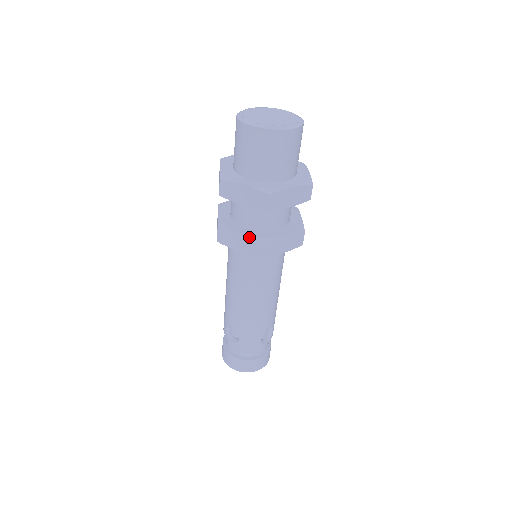
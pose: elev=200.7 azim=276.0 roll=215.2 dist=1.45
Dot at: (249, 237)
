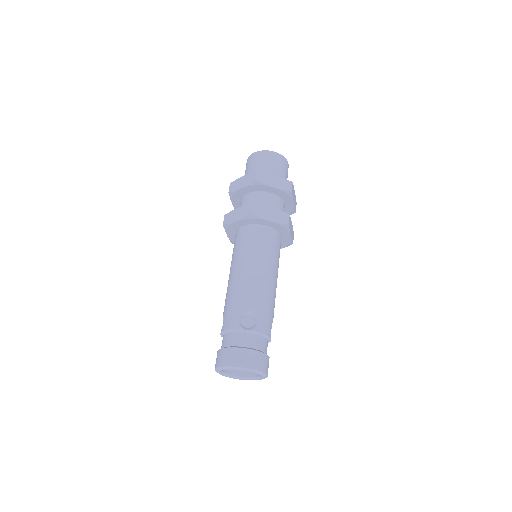
Dot at: (279, 210)
